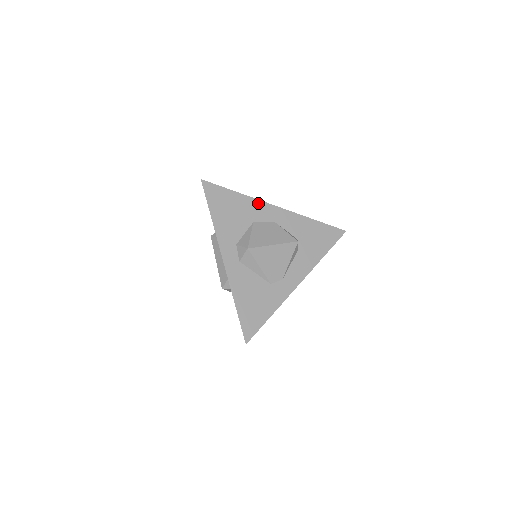
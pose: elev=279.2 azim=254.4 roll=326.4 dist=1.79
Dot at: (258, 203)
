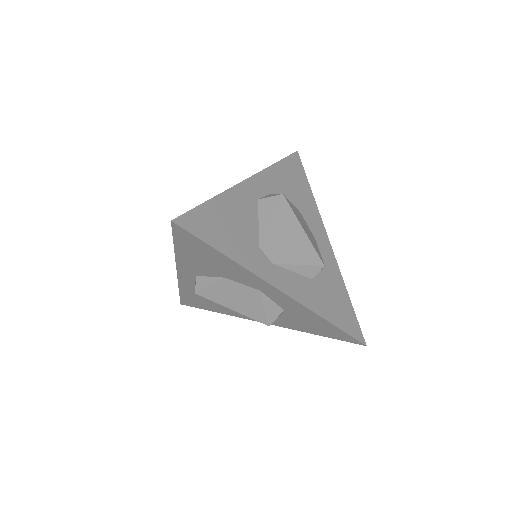
Dot at: (318, 216)
